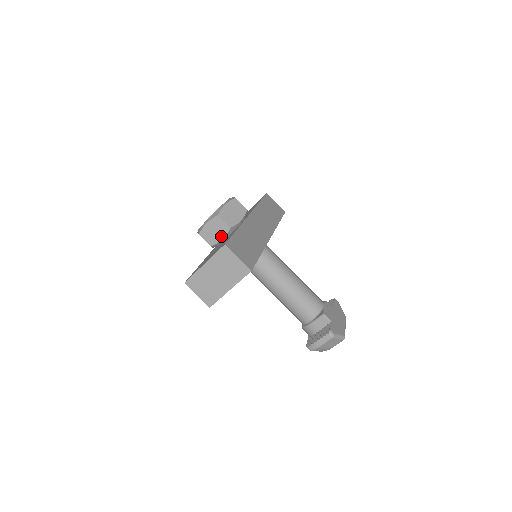
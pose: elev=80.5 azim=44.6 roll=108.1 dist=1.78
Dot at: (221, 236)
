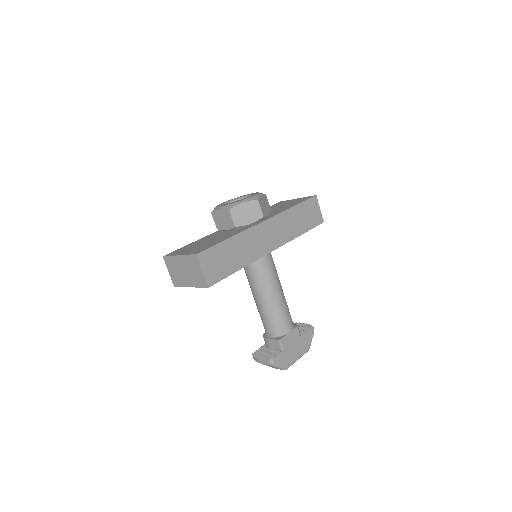
Dot at: (226, 227)
